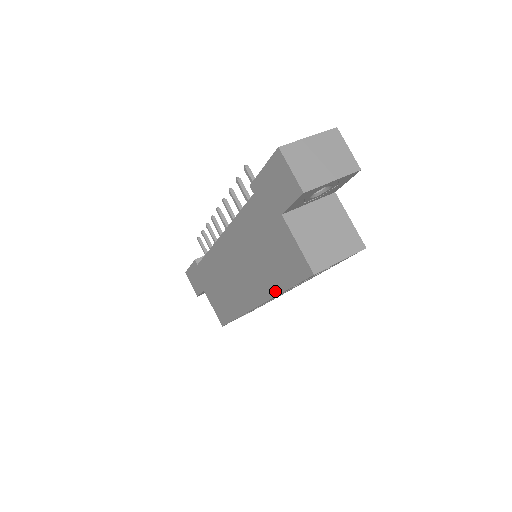
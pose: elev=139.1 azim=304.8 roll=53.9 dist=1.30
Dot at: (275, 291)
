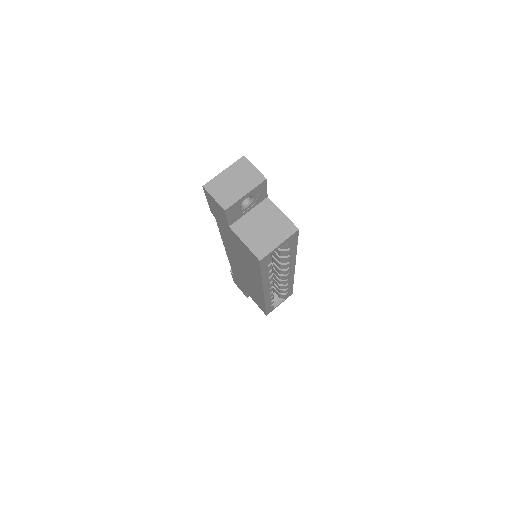
Dot at: (260, 279)
